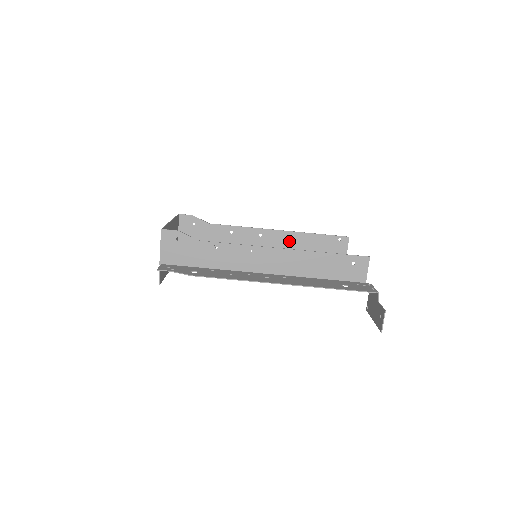
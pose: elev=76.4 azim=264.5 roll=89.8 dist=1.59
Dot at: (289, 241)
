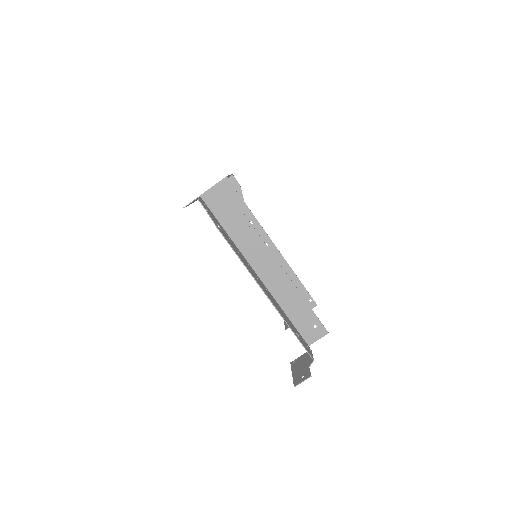
Dot at: occluded
